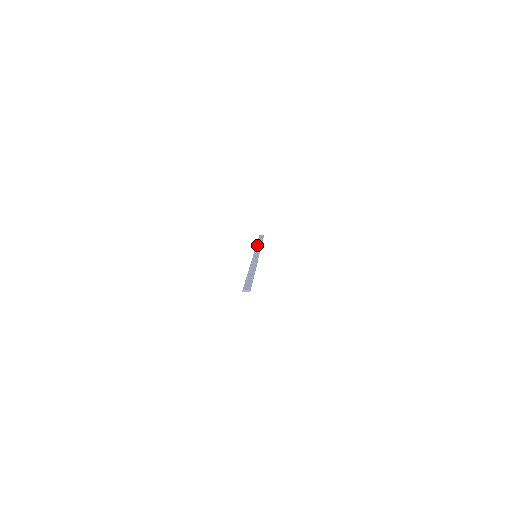
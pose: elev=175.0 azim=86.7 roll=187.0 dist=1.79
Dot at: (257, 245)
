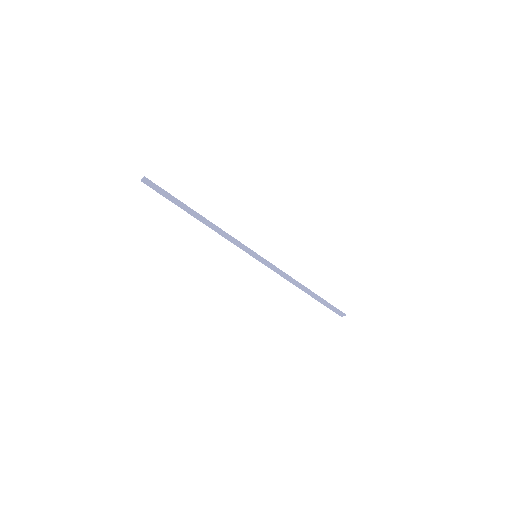
Dot at: (296, 284)
